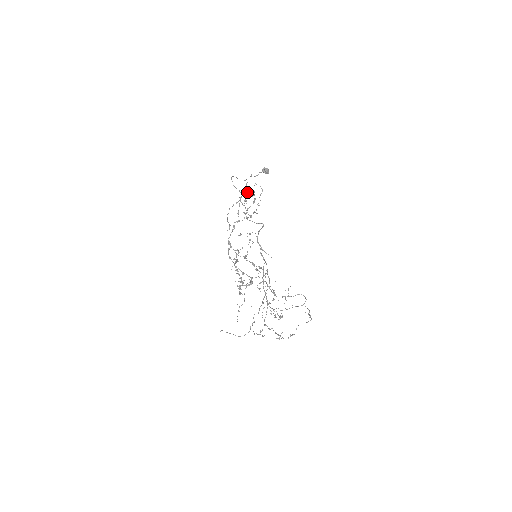
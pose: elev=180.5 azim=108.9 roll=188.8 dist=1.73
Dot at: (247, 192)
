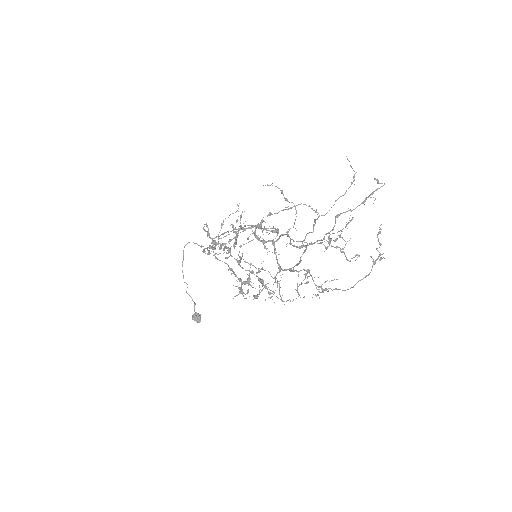
Dot at: occluded
